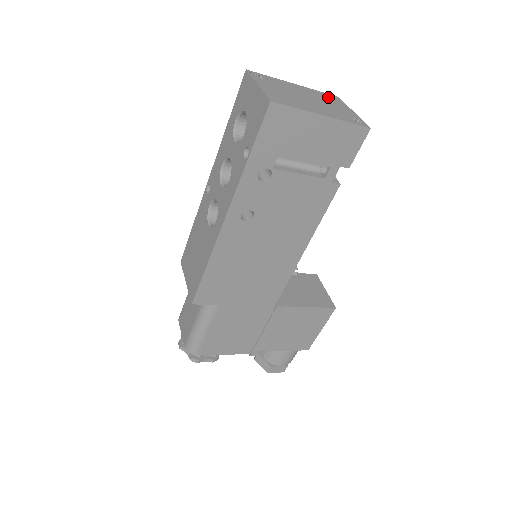
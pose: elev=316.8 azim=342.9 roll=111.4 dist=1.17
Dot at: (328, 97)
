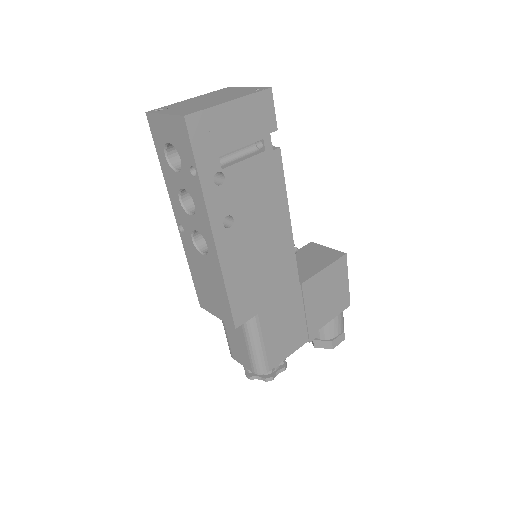
Dot at: (221, 91)
